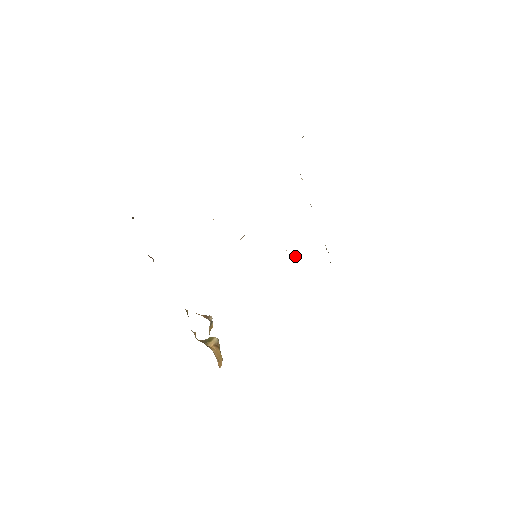
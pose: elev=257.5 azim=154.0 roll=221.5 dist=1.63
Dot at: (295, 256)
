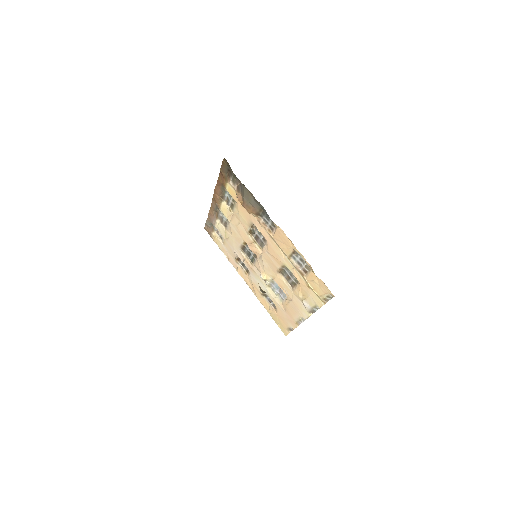
Dot at: (265, 283)
